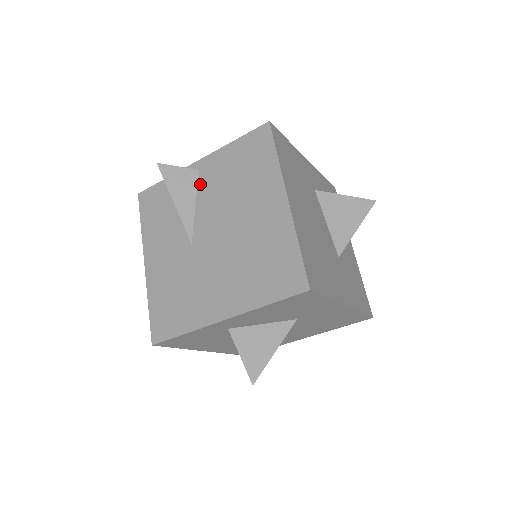
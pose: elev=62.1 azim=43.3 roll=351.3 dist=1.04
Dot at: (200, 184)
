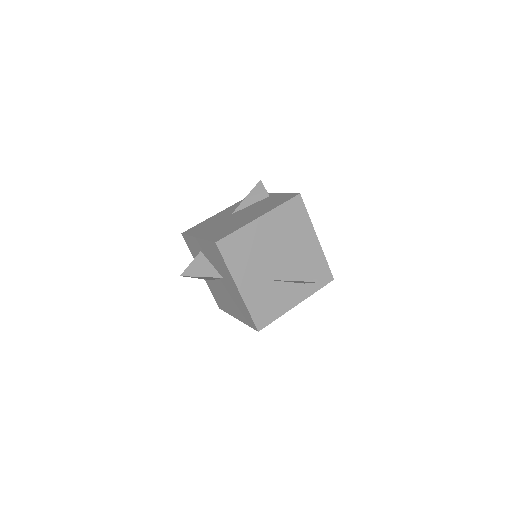
Dot at: (262, 200)
